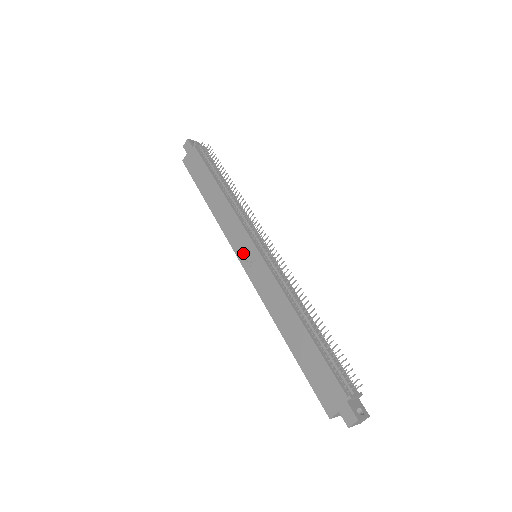
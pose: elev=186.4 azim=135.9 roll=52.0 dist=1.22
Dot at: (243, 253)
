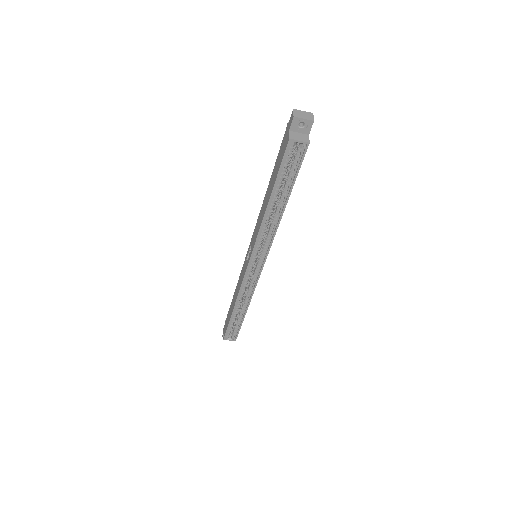
Dot at: (246, 263)
